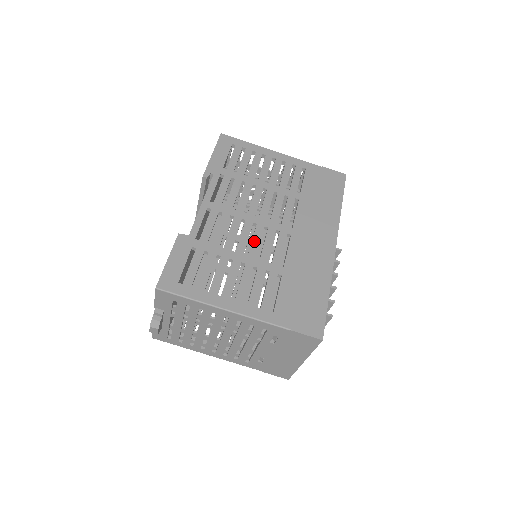
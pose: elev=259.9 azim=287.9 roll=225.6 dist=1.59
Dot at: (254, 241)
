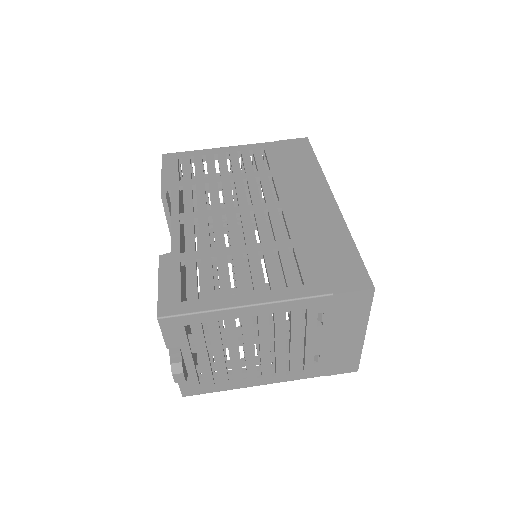
Dot at: (245, 229)
